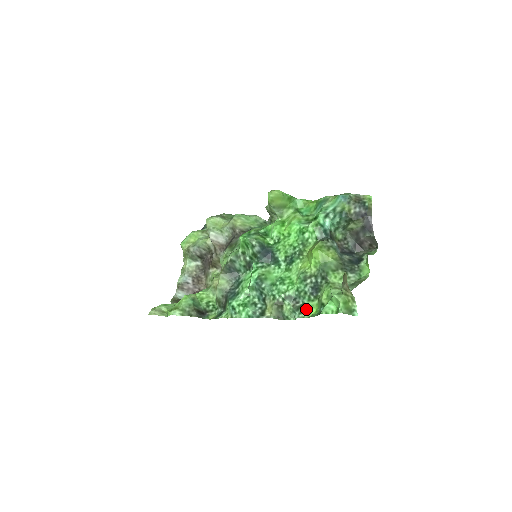
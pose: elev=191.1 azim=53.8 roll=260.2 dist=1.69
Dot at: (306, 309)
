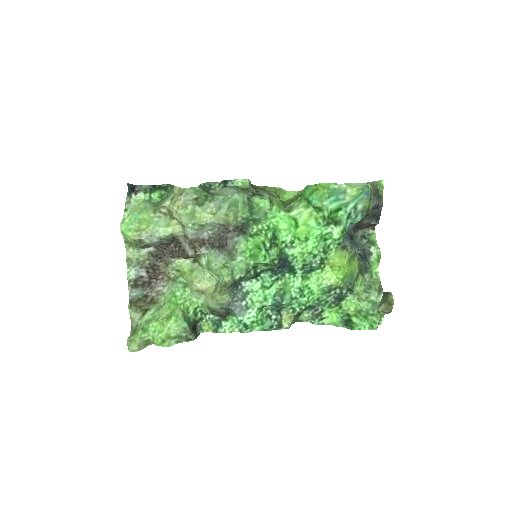
Dot at: (326, 315)
